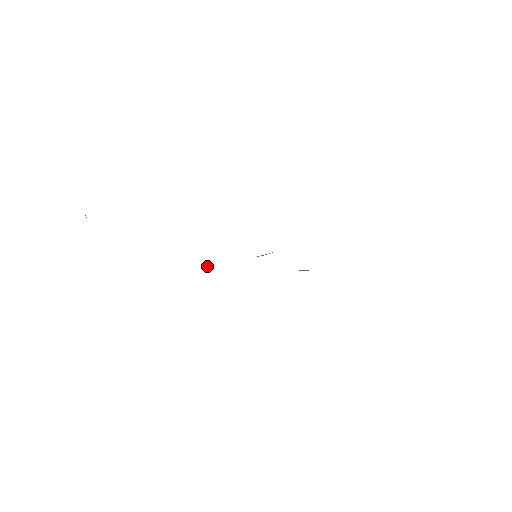
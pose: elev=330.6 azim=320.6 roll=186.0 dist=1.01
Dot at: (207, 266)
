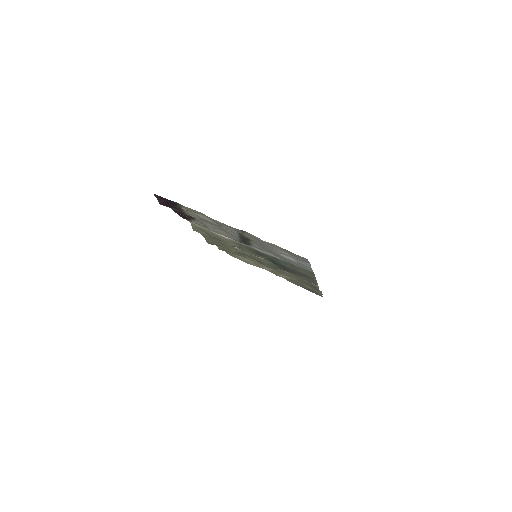
Dot at: occluded
